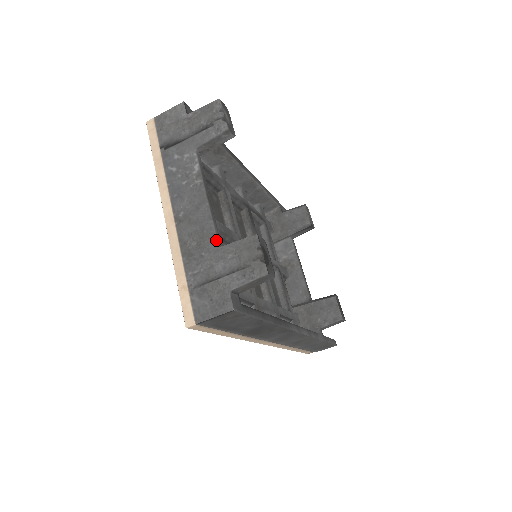
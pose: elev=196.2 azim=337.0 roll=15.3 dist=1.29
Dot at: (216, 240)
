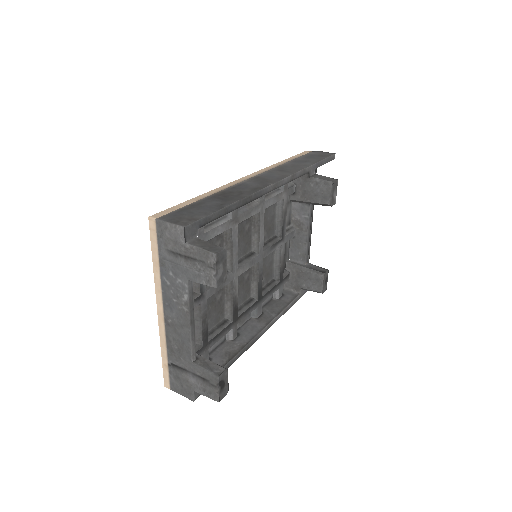
Dot at: (191, 358)
